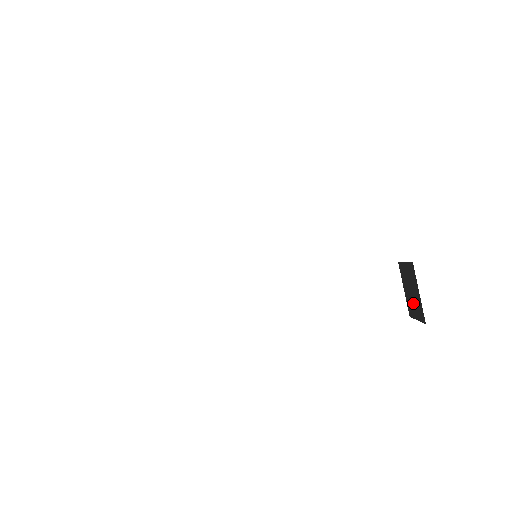
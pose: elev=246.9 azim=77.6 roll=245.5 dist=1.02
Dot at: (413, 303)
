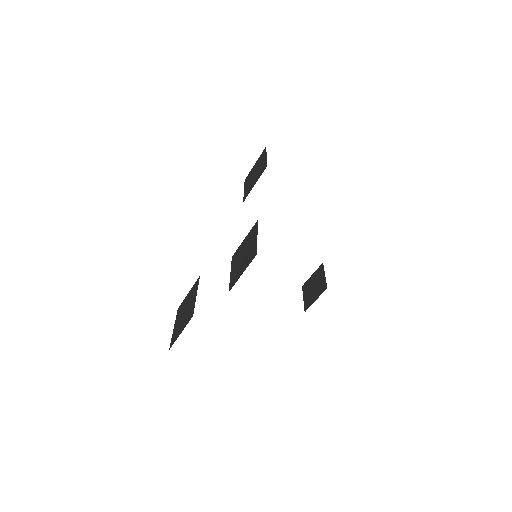
Dot at: (309, 292)
